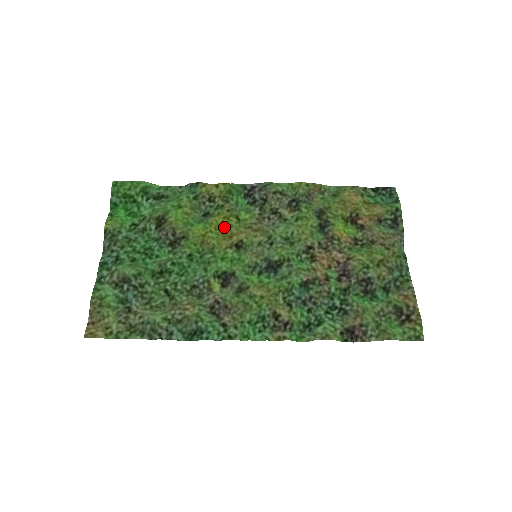
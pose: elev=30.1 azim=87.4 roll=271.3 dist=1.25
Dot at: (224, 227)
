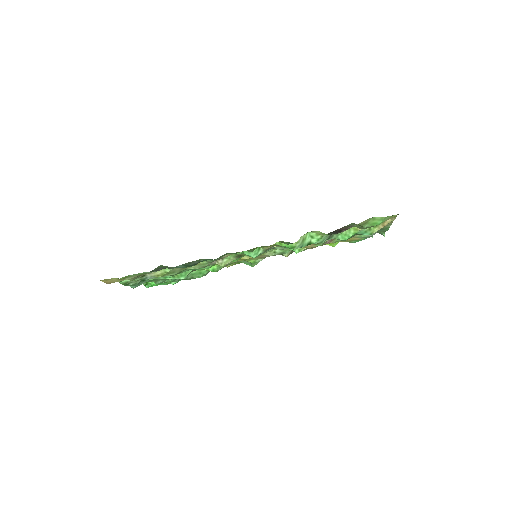
Dot at: occluded
